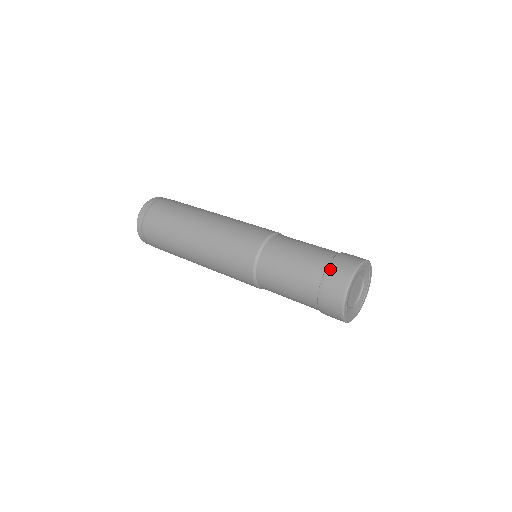
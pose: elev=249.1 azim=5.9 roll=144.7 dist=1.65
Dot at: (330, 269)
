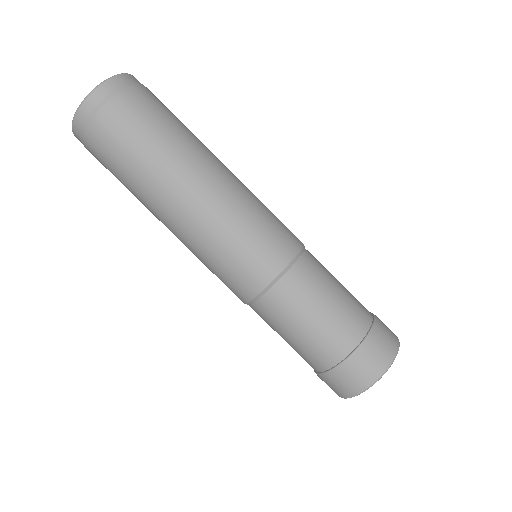
Dot at: (371, 339)
